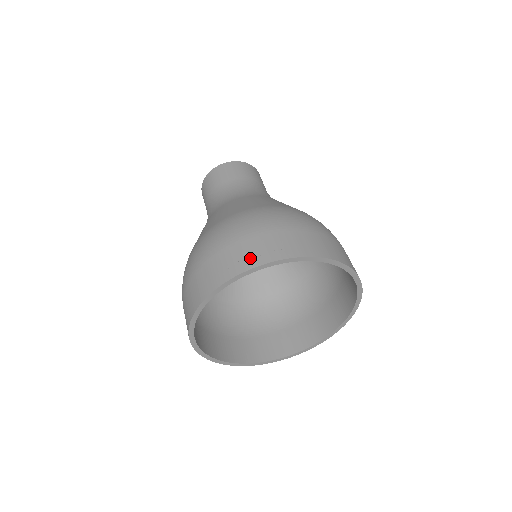
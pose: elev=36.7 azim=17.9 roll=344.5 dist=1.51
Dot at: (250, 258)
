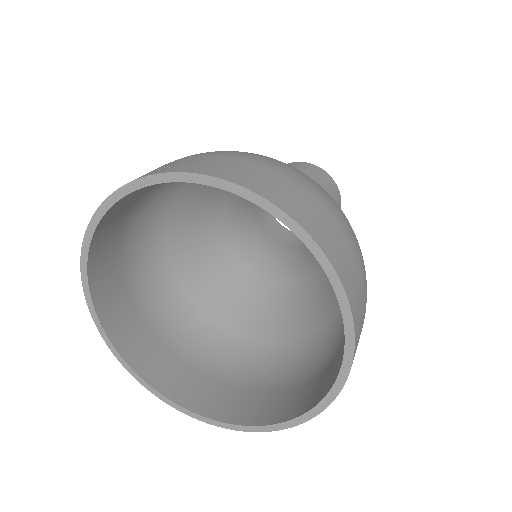
Dot at: occluded
